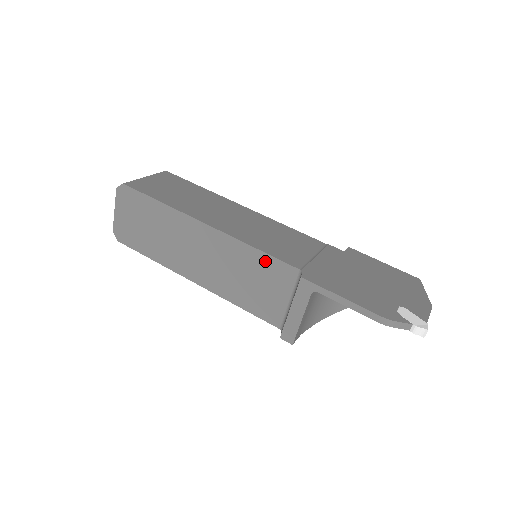
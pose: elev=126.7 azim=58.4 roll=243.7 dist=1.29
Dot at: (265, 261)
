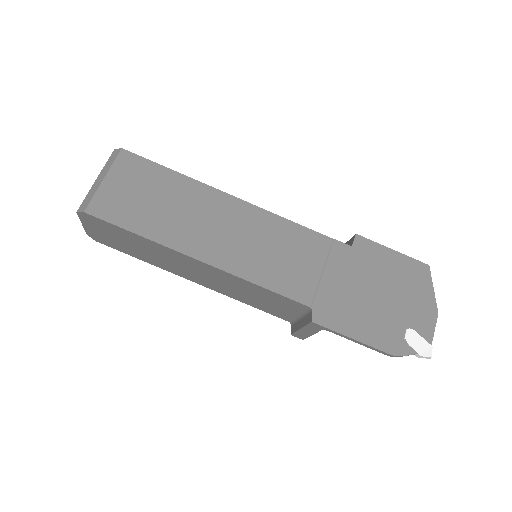
Dot at: (271, 294)
